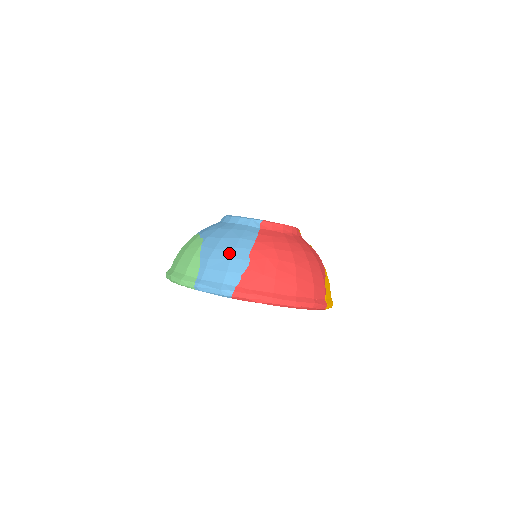
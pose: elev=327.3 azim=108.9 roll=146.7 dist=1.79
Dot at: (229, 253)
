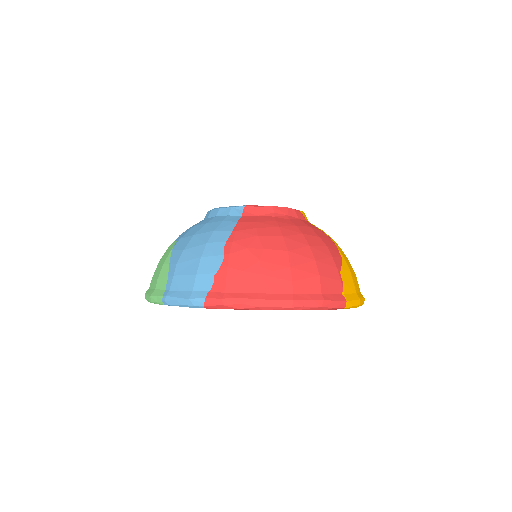
Dot at: (199, 251)
